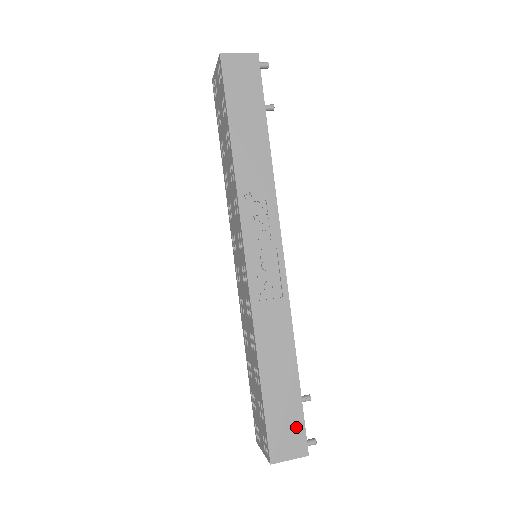
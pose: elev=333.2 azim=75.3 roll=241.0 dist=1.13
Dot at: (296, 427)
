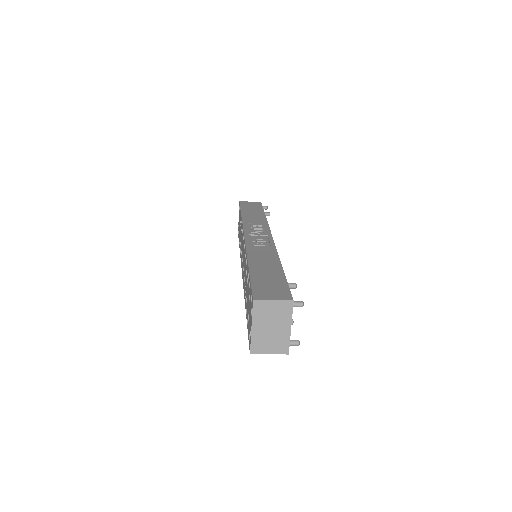
Dot at: (280, 287)
